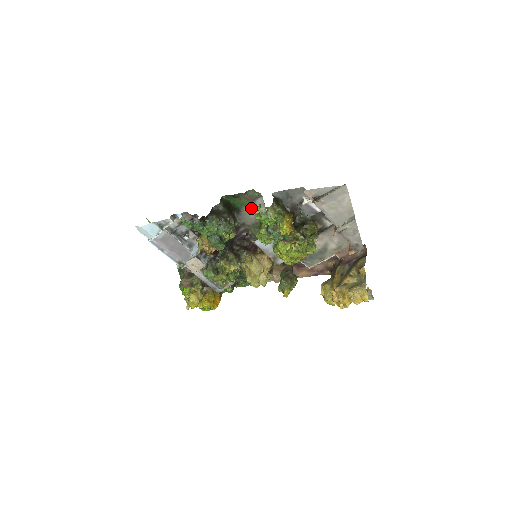
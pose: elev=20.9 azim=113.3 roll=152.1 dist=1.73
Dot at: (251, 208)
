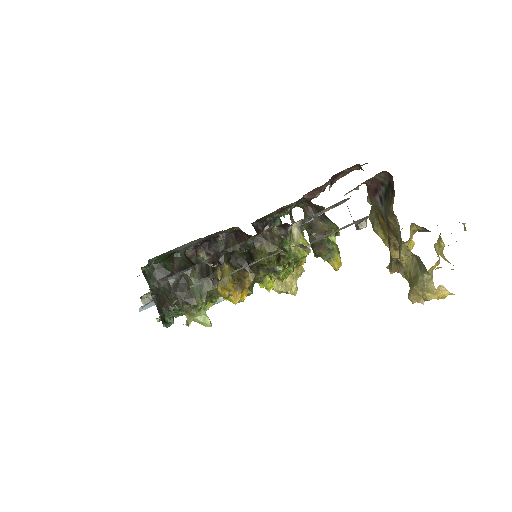
Dot at: (180, 248)
